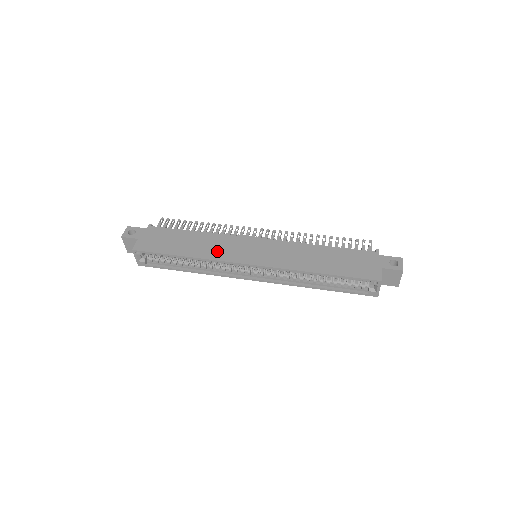
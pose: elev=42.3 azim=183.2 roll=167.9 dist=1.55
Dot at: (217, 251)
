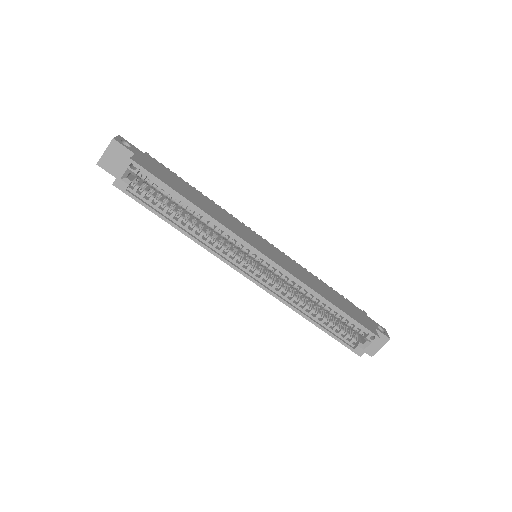
Dot at: (229, 223)
